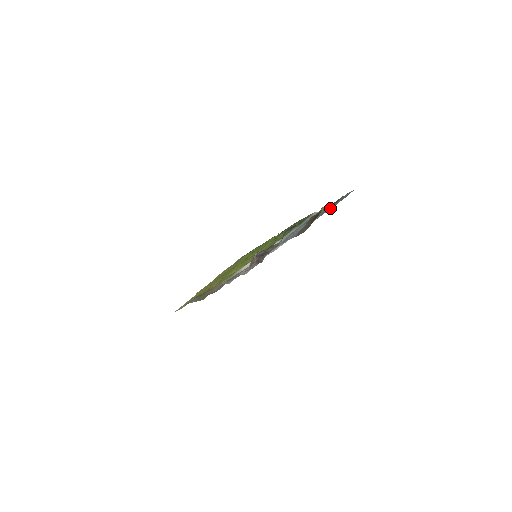
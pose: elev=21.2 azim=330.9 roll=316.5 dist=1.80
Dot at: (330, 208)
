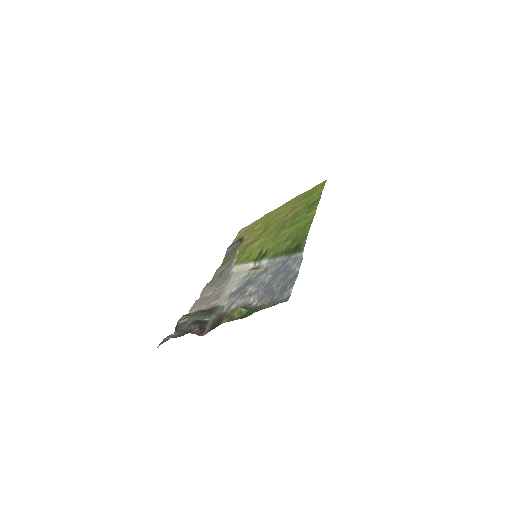
Dot at: (258, 304)
